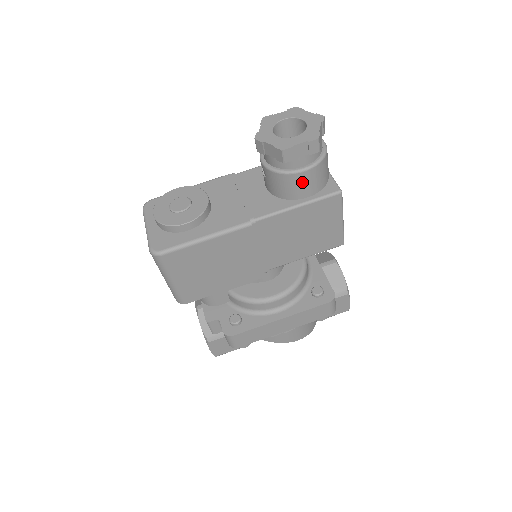
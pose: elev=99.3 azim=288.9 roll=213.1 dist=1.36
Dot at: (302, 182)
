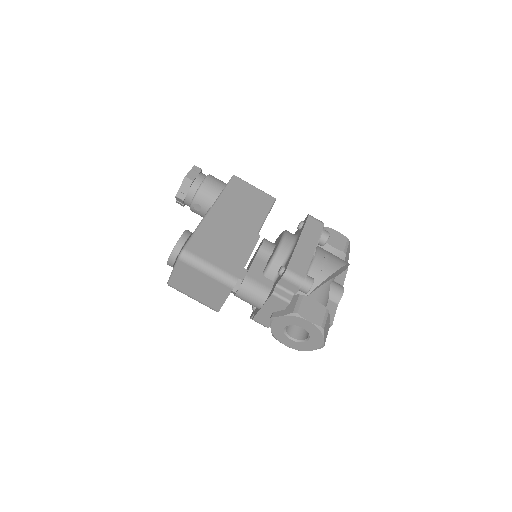
Dot at: (212, 184)
